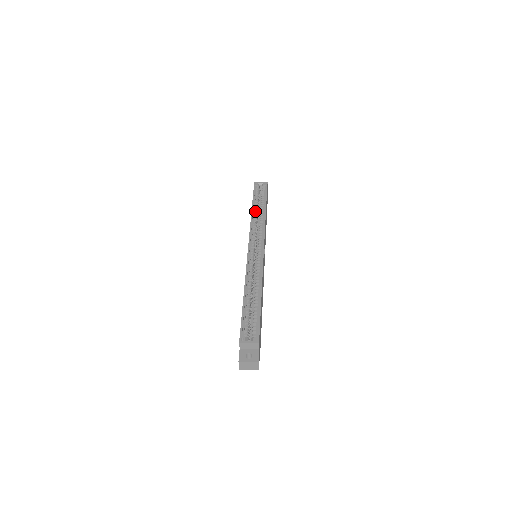
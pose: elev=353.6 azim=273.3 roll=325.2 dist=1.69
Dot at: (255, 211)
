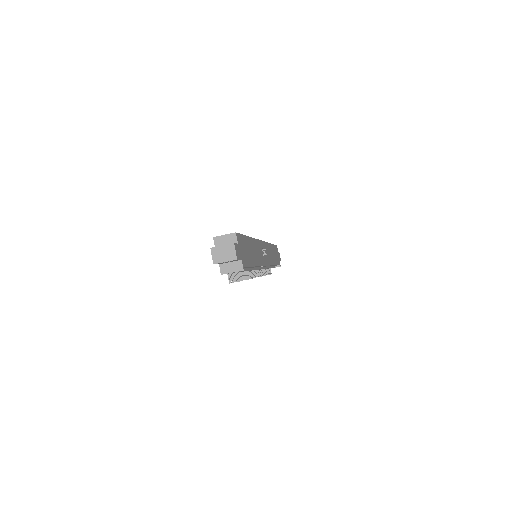
Dot at: occluded
